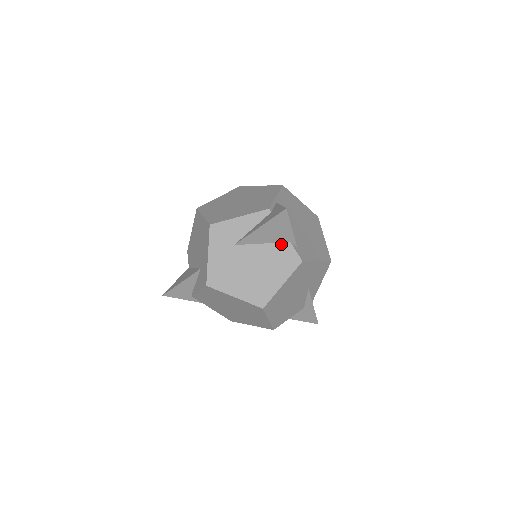
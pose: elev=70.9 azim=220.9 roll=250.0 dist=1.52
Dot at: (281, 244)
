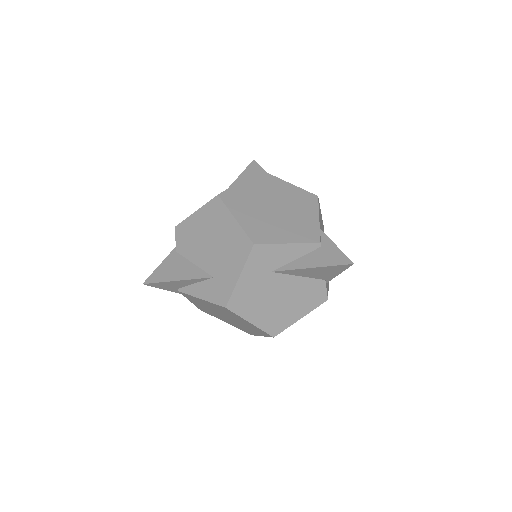
Dot at: (316, 280)
